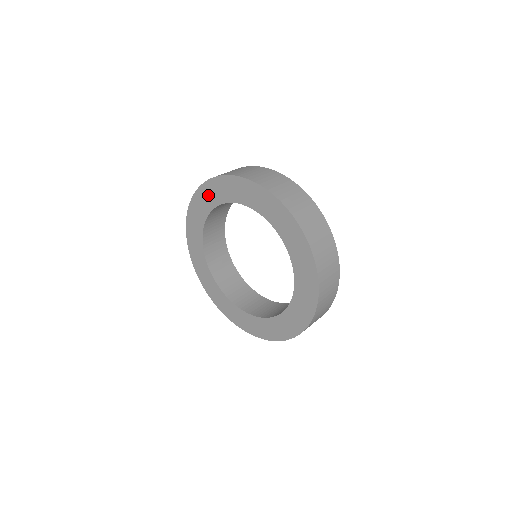
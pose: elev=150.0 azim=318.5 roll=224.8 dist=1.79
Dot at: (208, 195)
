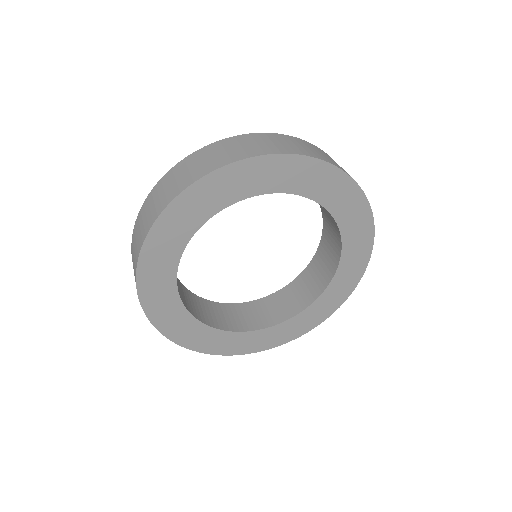
Dot at: (164, 244)
